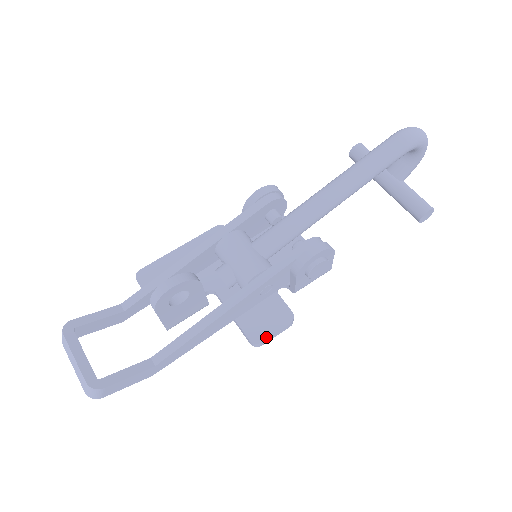
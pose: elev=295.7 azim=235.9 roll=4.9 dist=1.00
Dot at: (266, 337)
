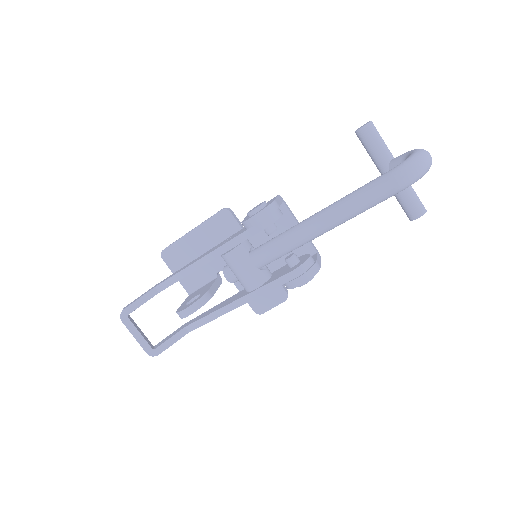
Dot at: (266, 310)
